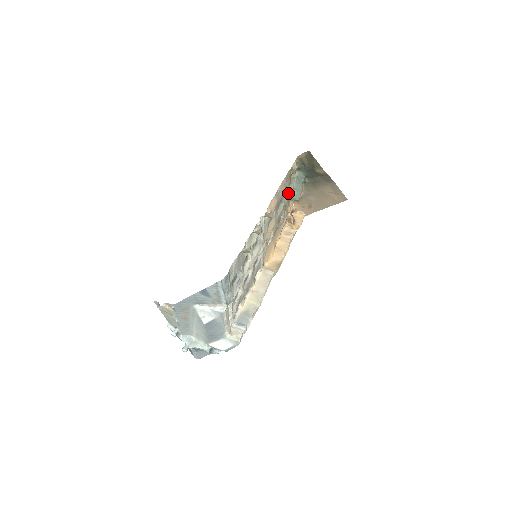
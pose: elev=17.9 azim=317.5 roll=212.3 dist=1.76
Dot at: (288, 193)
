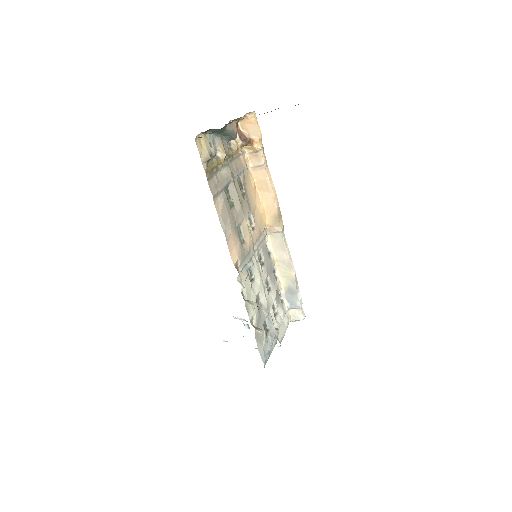
Dot at: (223, 163)
